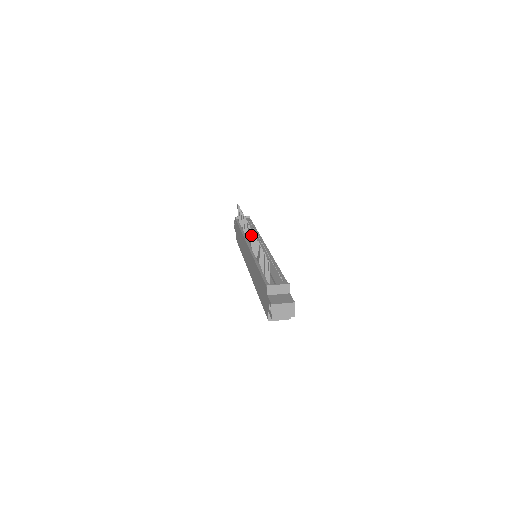
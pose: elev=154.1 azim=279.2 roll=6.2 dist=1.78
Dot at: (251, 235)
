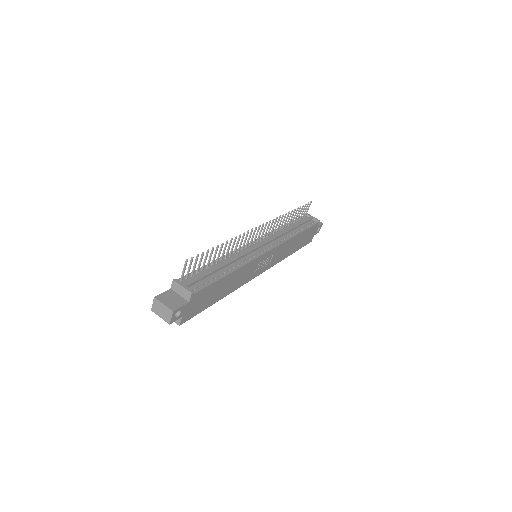
Dot at: (254, 232)
